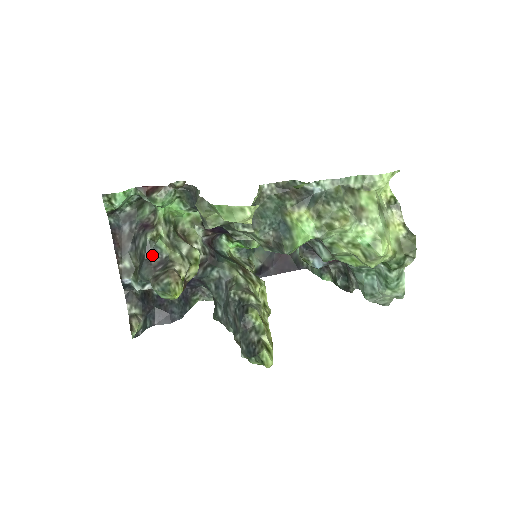
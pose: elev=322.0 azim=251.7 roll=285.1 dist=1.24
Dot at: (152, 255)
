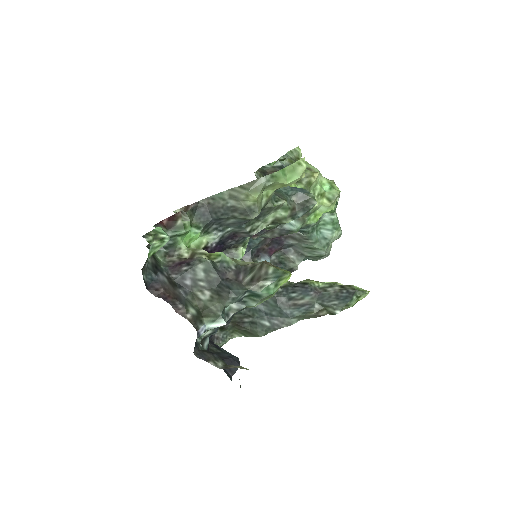
Dot at: (223, 273)
